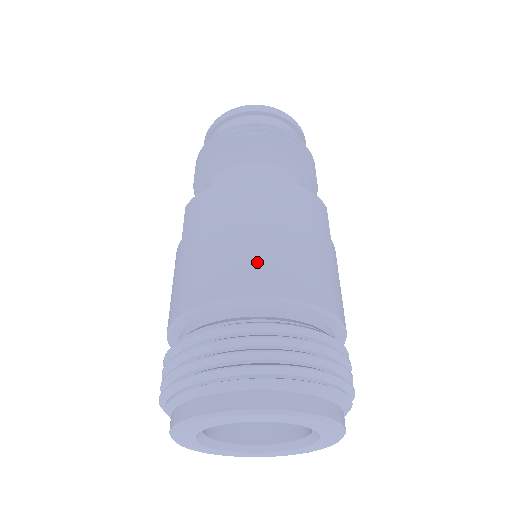
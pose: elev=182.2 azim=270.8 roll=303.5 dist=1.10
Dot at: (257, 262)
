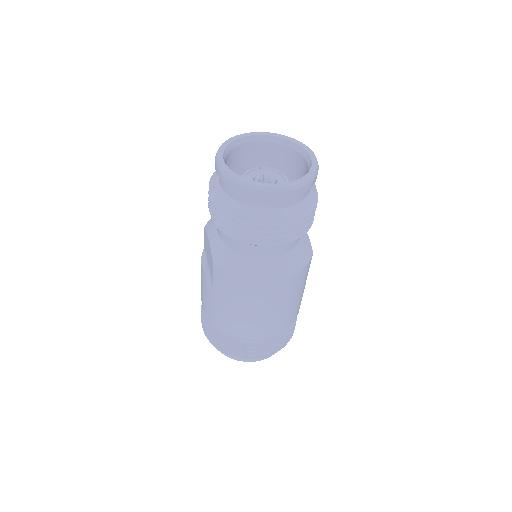
Dot at: (265, 326)
